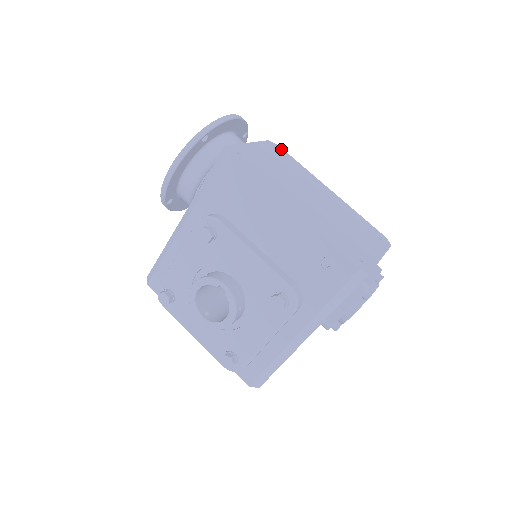
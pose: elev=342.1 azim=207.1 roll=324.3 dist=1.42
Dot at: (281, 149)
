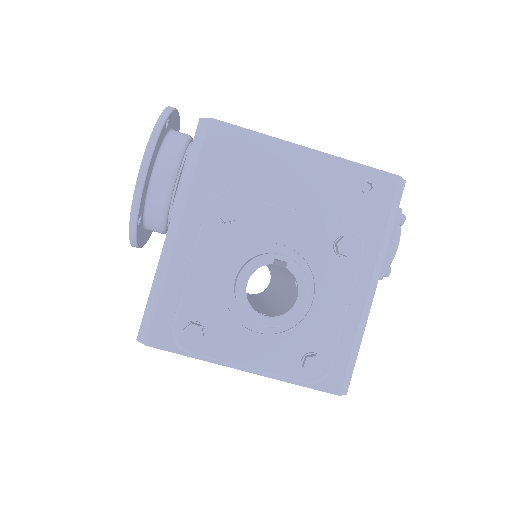
Dot at: occluded
